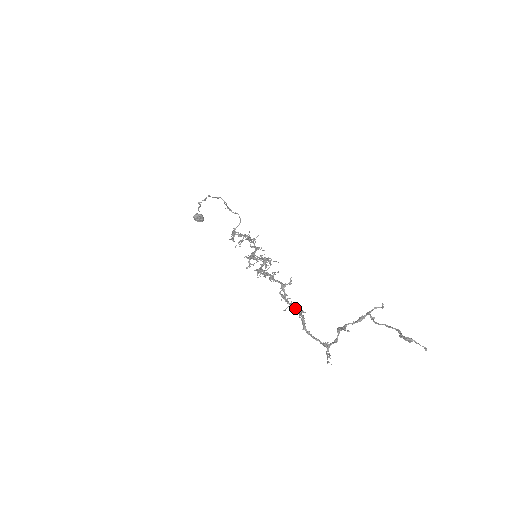
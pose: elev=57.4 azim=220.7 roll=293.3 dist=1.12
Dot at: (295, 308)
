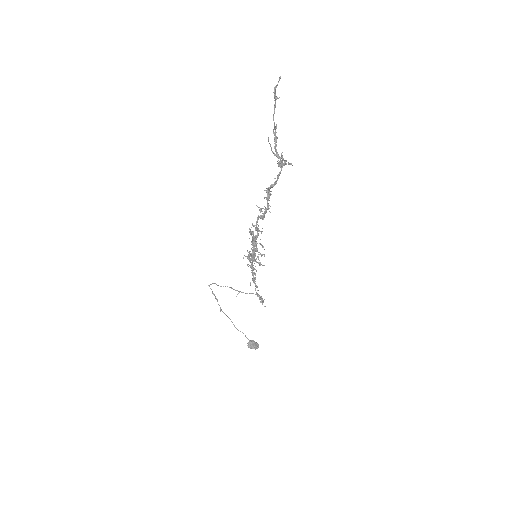
Dot at: (266, 199)
